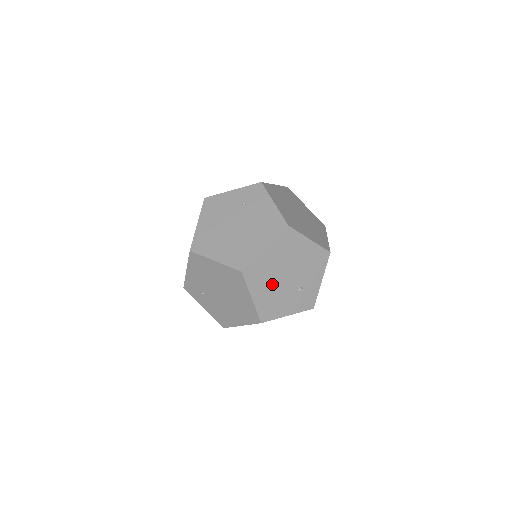
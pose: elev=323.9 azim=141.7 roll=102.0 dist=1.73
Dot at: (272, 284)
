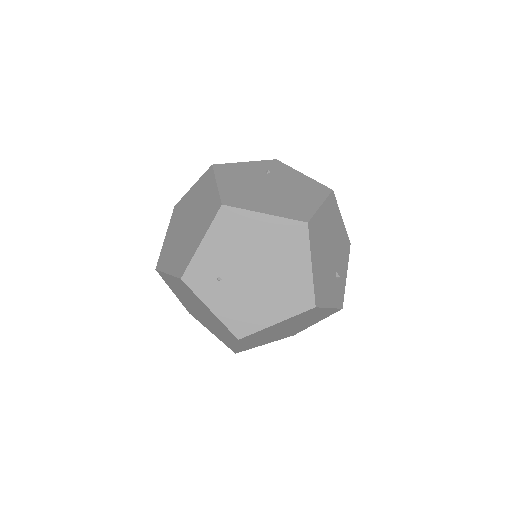
Dot at: (323, 256)
